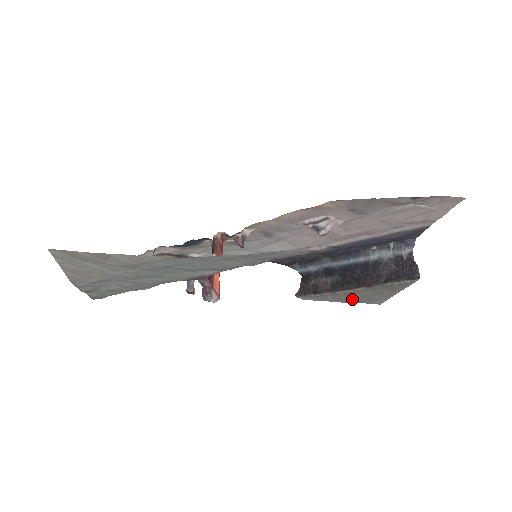
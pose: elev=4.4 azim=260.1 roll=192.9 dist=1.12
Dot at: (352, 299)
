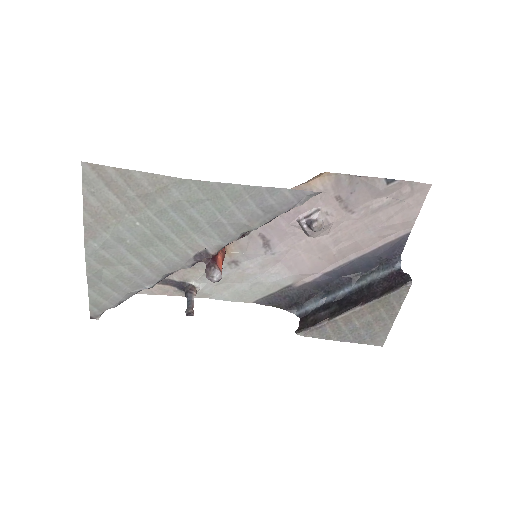
Dot at: (353, 334)
